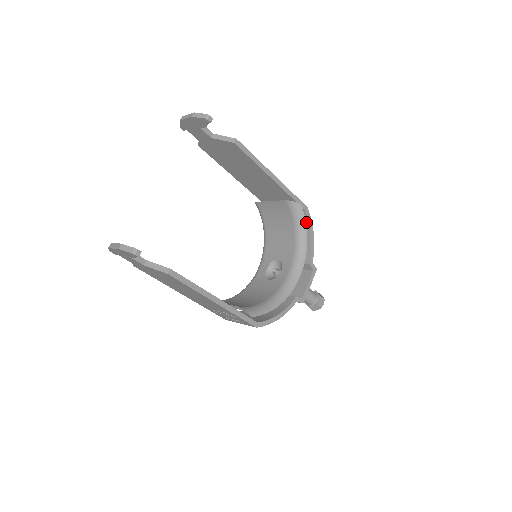
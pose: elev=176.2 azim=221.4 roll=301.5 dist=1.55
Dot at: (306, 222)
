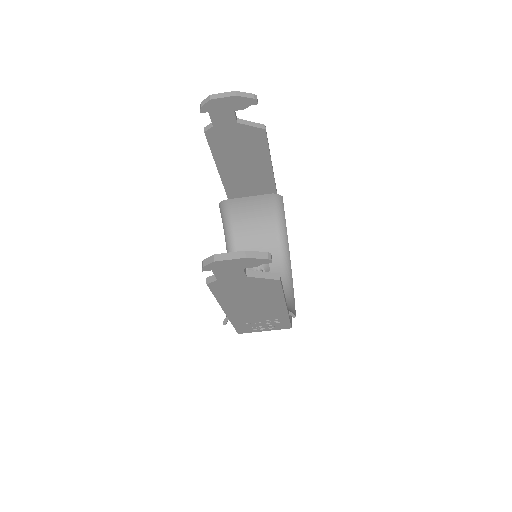
Dot at: occluded
